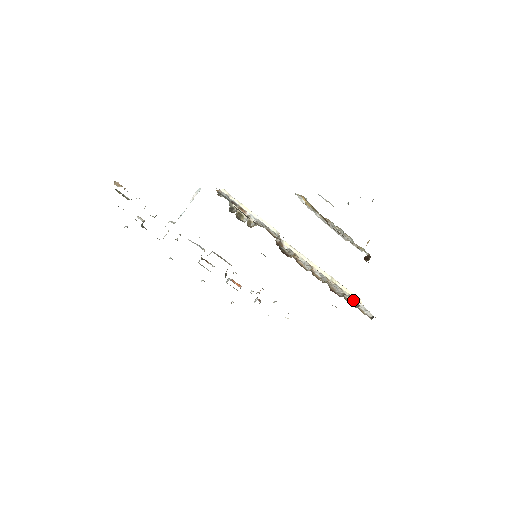
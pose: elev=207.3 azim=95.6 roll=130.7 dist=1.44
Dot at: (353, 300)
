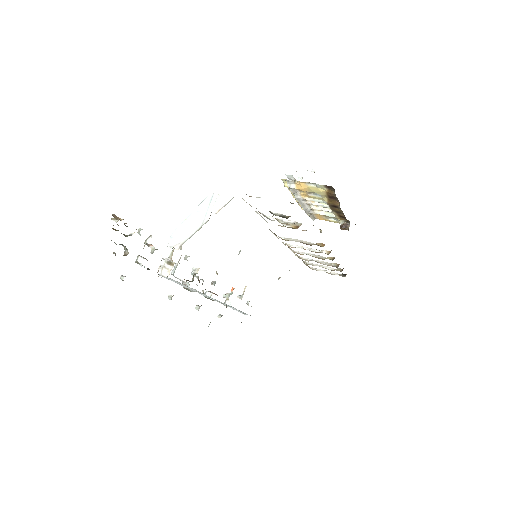
Dot at: (324, 266)
